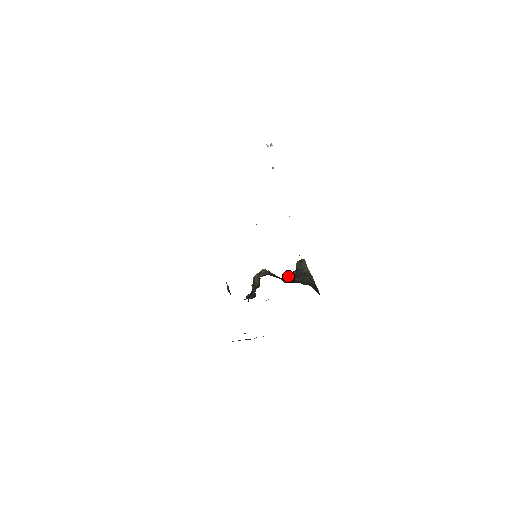
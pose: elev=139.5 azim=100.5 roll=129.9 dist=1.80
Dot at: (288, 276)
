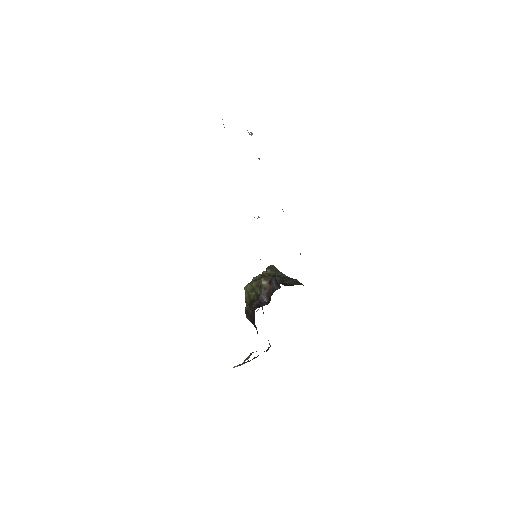
Dot at: occluded
